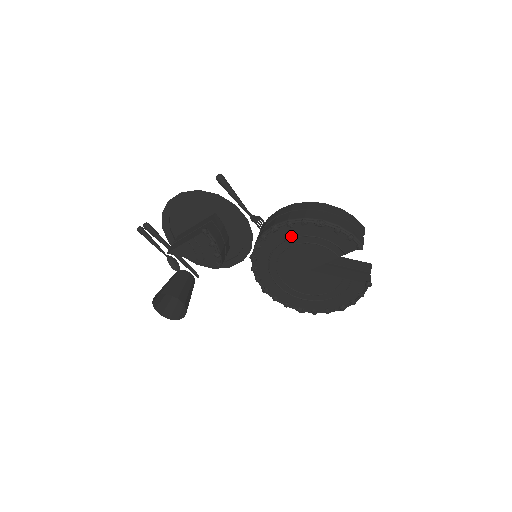
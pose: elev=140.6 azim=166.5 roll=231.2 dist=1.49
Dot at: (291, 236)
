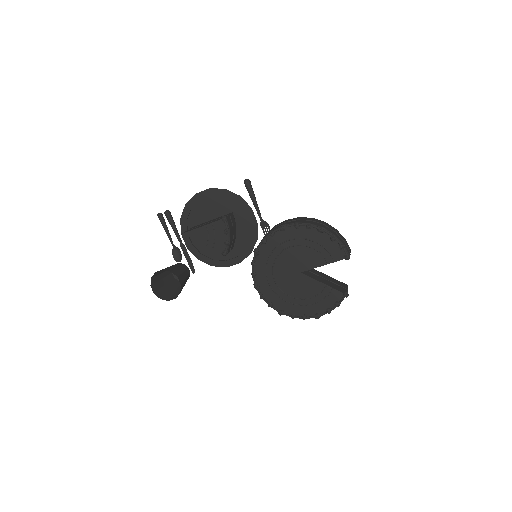
Dot at: (294, 237)
